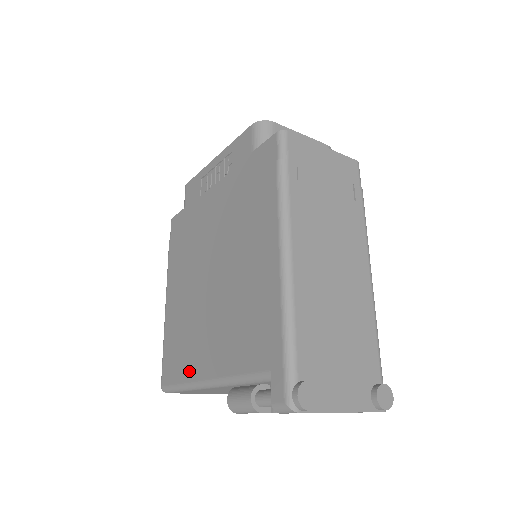
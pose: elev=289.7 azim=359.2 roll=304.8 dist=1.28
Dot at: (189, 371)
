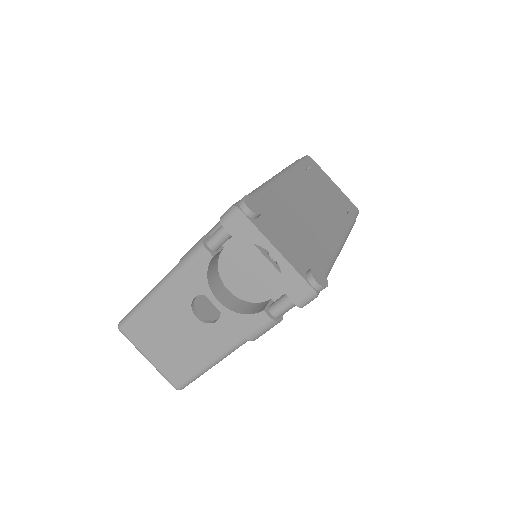
Dot at: occluded
